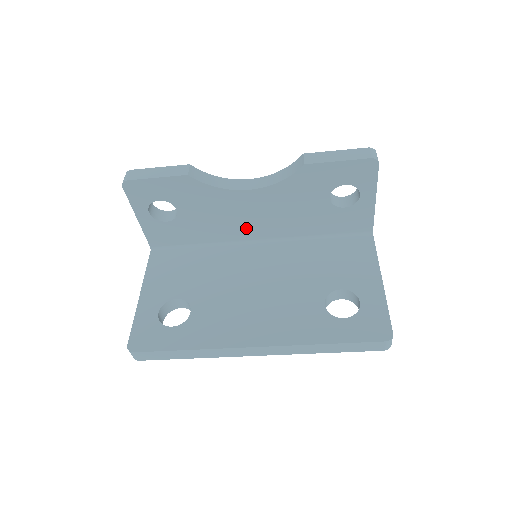
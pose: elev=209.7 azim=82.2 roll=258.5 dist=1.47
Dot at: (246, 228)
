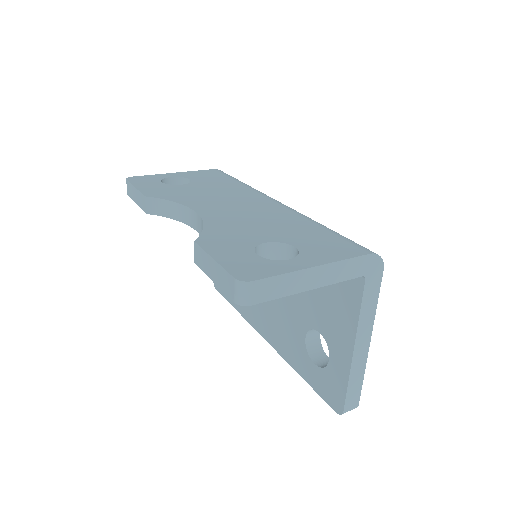
Dot at: occluded
